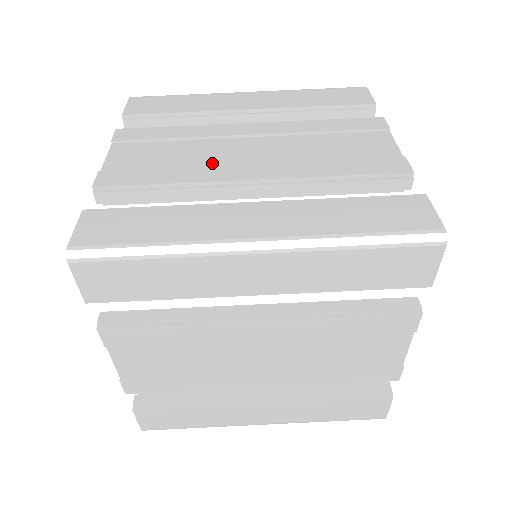
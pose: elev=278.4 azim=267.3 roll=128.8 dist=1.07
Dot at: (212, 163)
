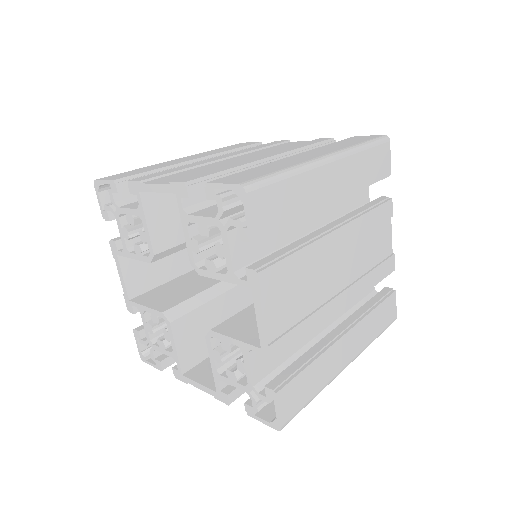
Dot at: occluded
